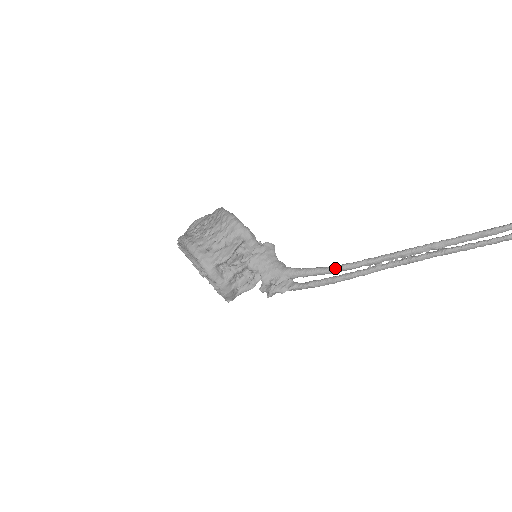
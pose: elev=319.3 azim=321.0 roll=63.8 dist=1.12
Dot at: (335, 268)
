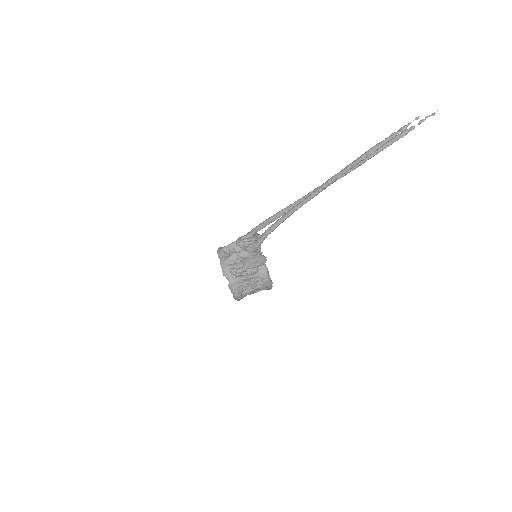
Dot at: (272, 216)
